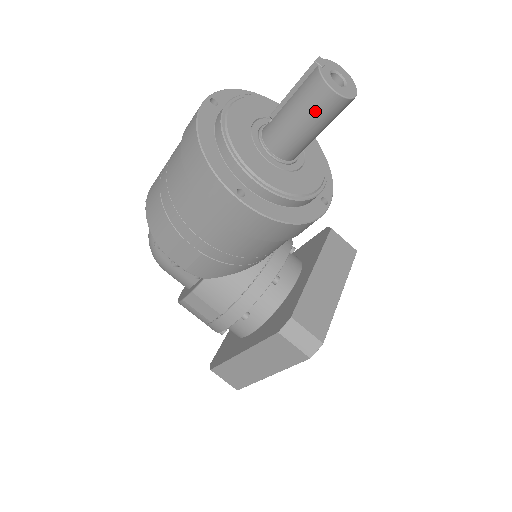
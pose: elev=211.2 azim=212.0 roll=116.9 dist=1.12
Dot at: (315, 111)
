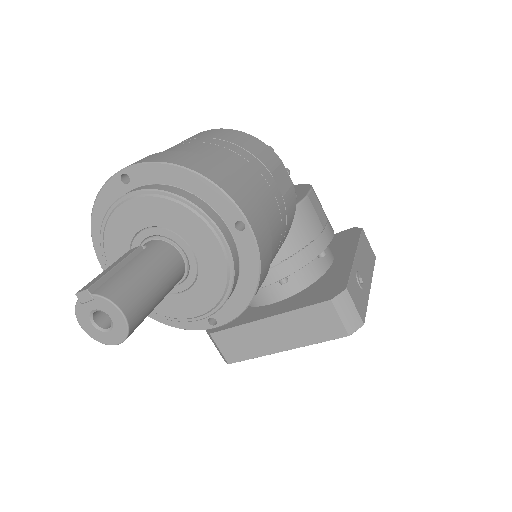
Dot at: occluded
